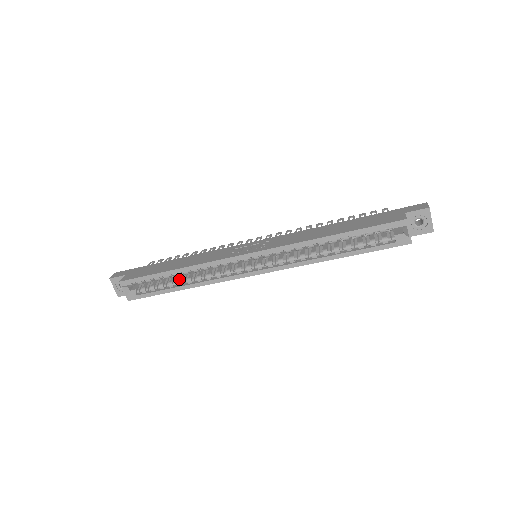
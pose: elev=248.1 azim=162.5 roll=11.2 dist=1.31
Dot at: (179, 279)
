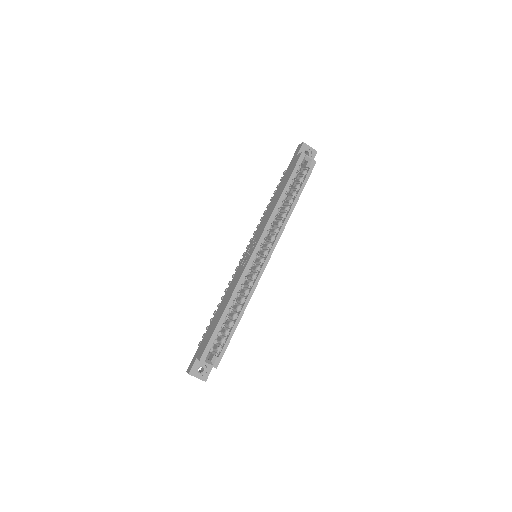
Dot at: (232, 316)
